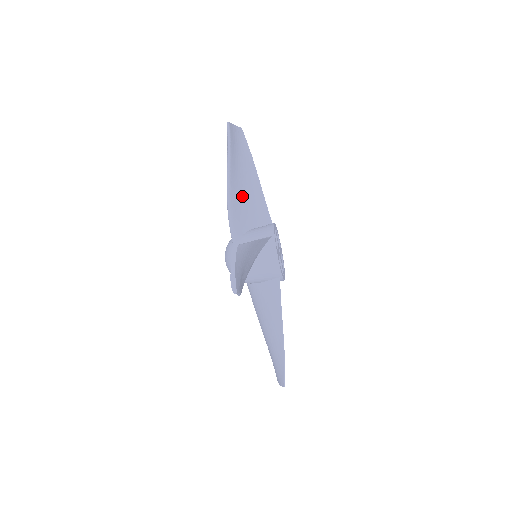
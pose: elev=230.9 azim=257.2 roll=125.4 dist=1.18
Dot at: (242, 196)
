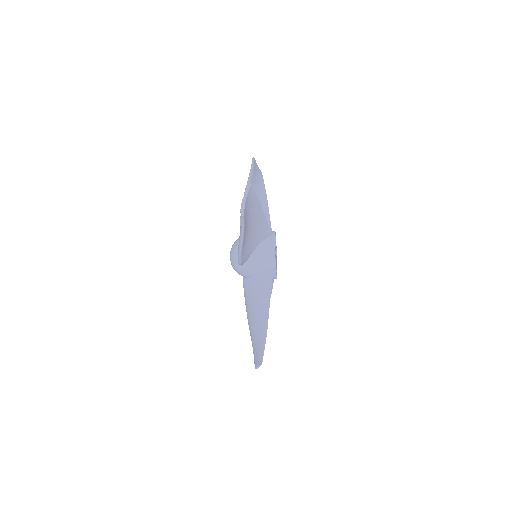
Dot at: occluded
